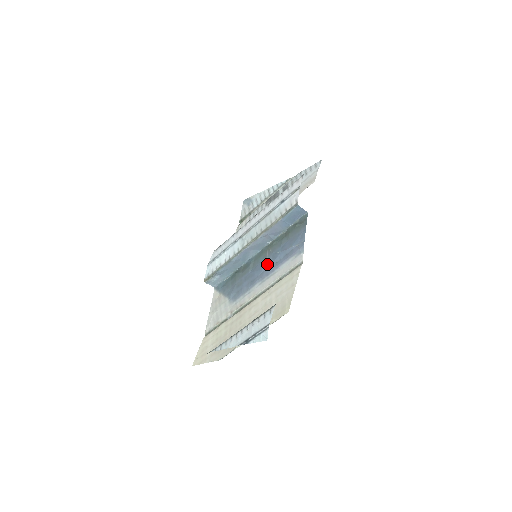
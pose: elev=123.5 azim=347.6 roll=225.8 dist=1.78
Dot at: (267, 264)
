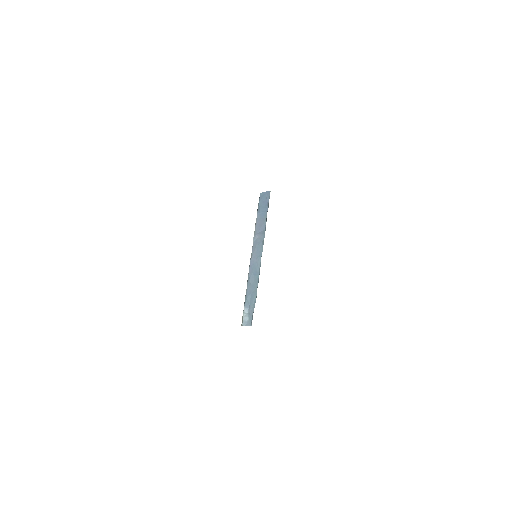
Dot at: occluded
